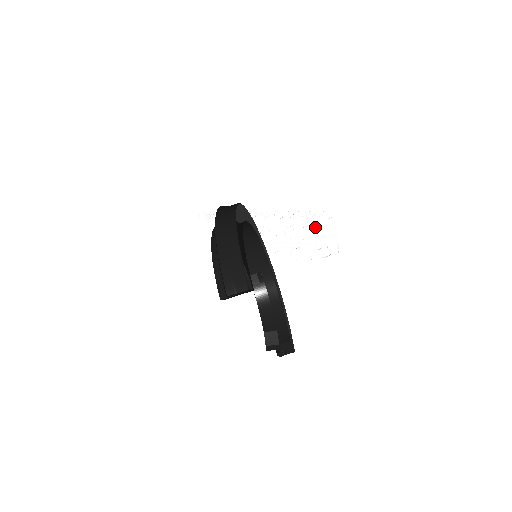
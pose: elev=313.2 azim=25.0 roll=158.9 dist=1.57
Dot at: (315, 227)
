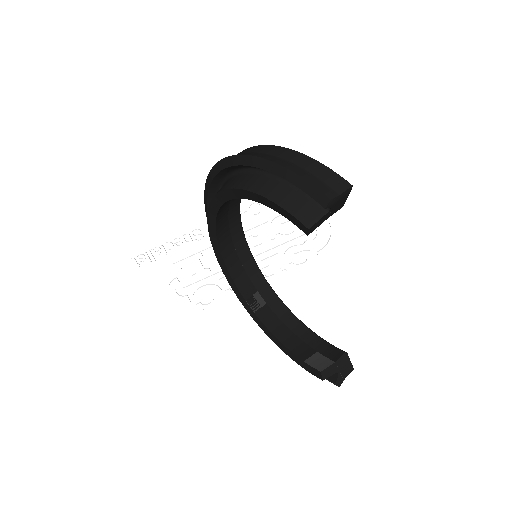
Dot at: occluded
